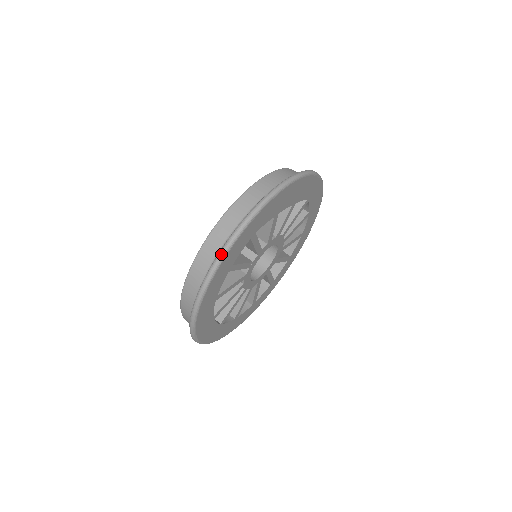
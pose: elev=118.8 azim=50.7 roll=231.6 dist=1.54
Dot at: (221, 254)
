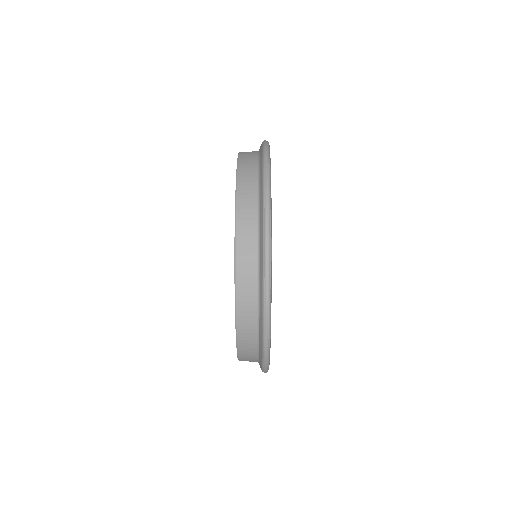
Dot at: occluded
